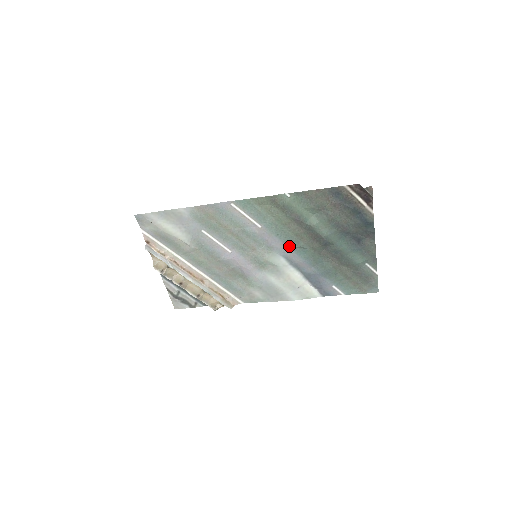
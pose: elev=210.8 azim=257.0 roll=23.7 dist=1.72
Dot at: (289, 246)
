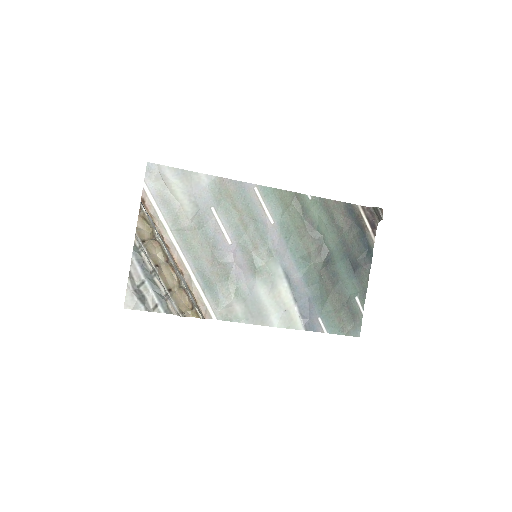
Dot at: (292, 254)
